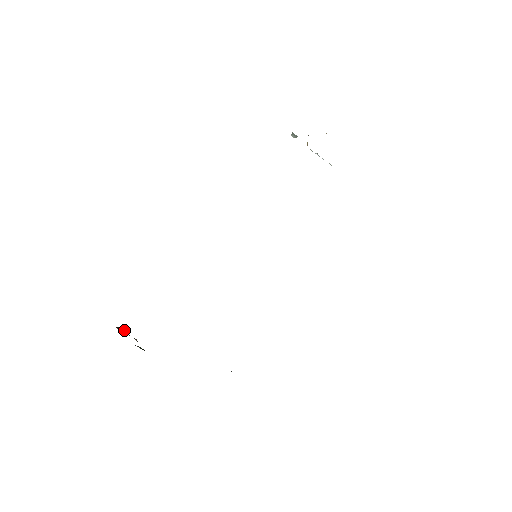
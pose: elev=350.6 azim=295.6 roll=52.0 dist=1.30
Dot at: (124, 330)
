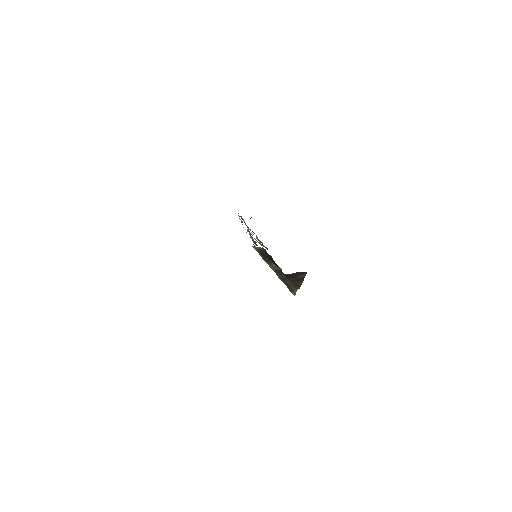
Dot at: occluded
